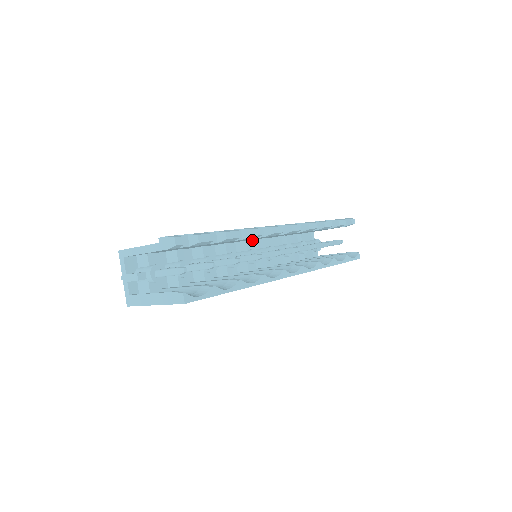
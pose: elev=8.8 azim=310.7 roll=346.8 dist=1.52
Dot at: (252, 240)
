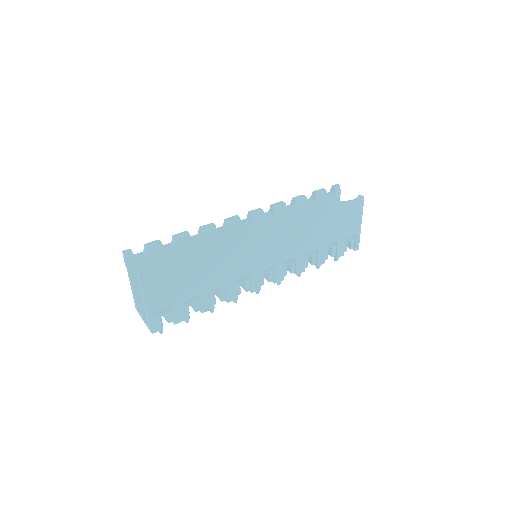
Dot at: occluded
